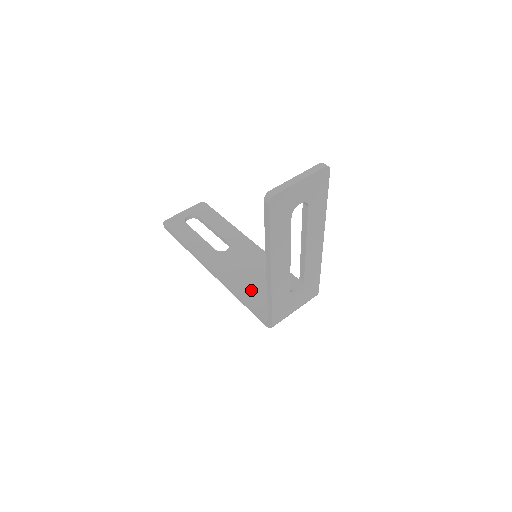
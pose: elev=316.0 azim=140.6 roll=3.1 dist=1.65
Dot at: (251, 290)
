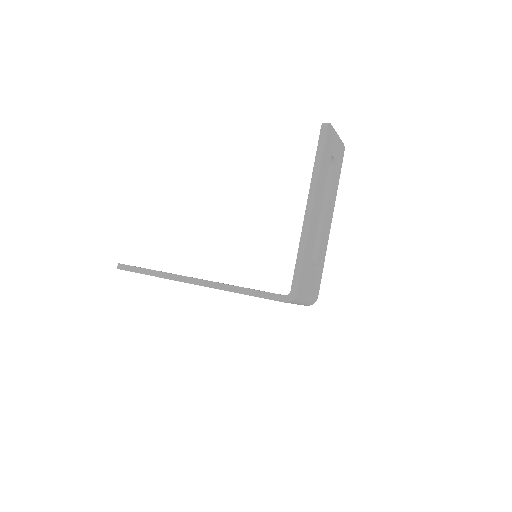
Dot at: occluded
